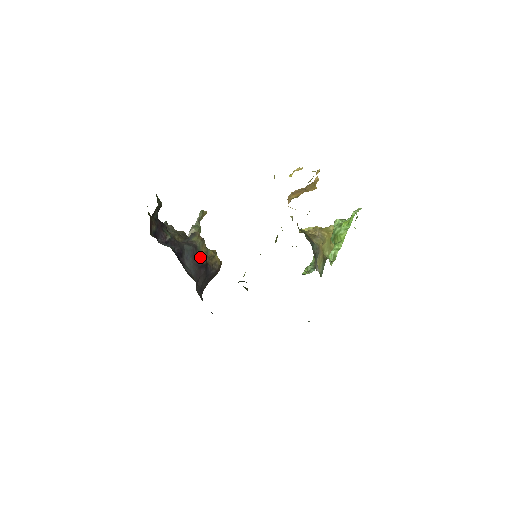
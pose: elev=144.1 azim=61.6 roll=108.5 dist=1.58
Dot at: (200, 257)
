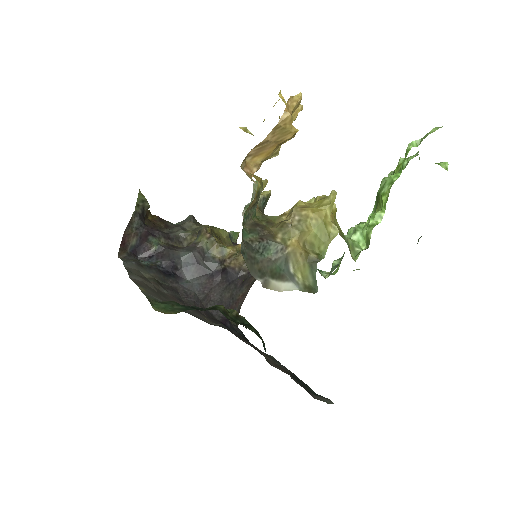
Dot at: (210, 262)
